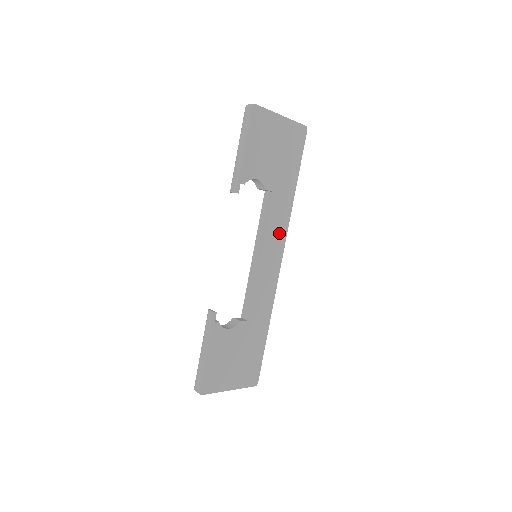
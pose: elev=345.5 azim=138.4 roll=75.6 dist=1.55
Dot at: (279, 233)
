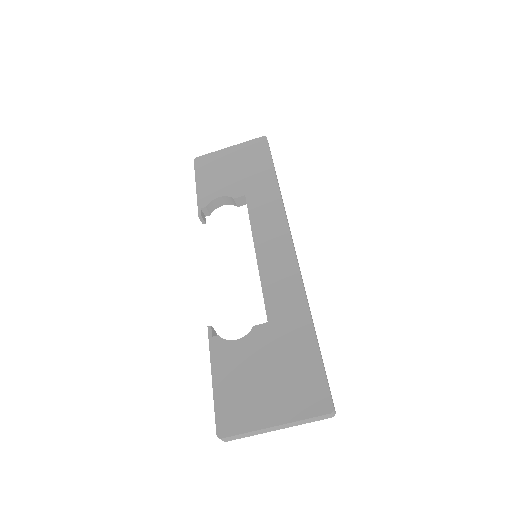
Dot at: (273, 221)
